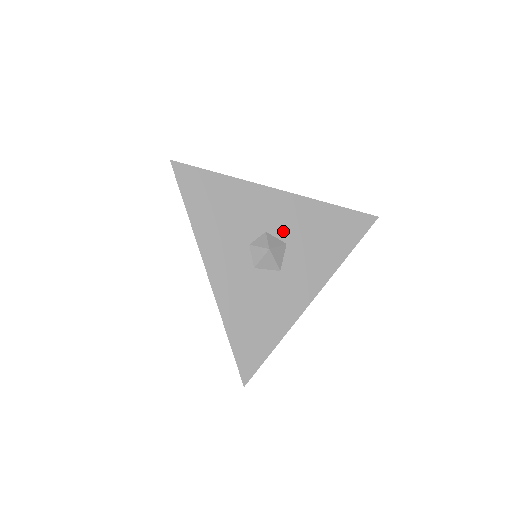
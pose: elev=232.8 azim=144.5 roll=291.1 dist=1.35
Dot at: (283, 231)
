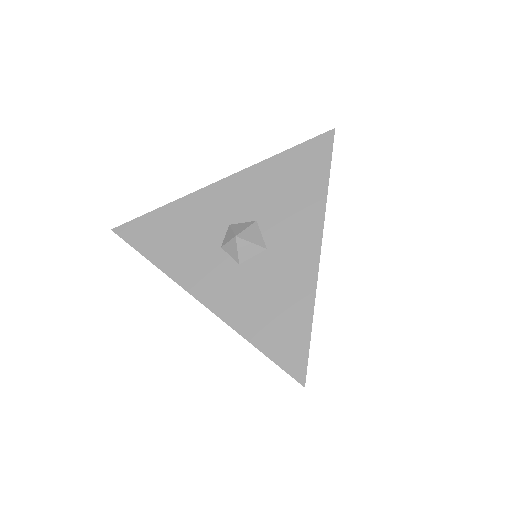
Dot at: (245, 212)
